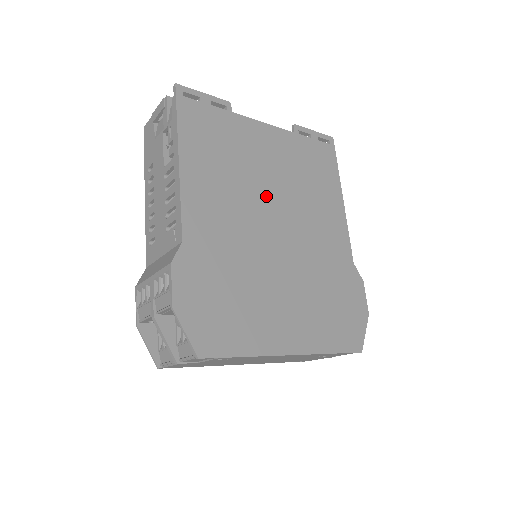
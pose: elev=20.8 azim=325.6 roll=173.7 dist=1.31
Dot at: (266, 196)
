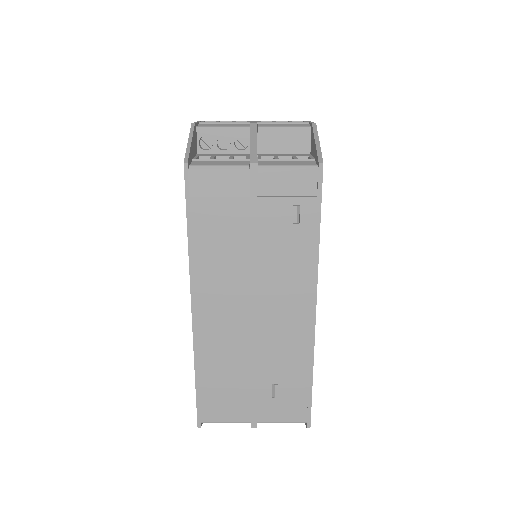
Dot at: occluded
